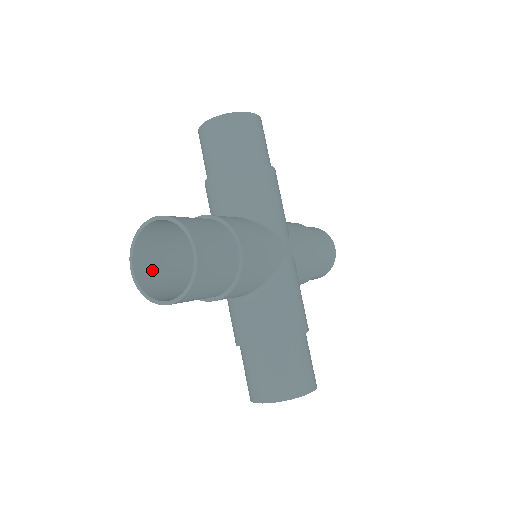
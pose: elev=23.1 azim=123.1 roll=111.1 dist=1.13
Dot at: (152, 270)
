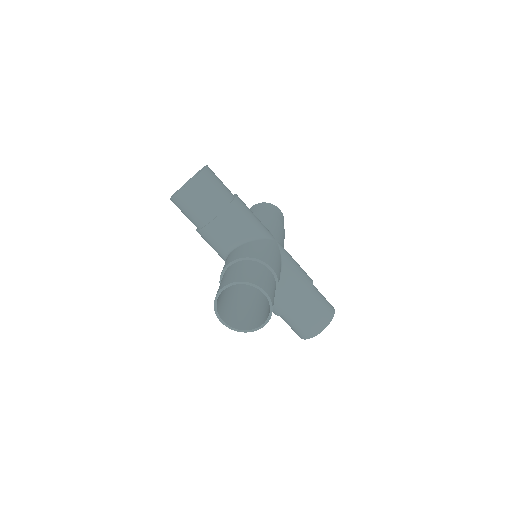
Dot at: (228, 313)
